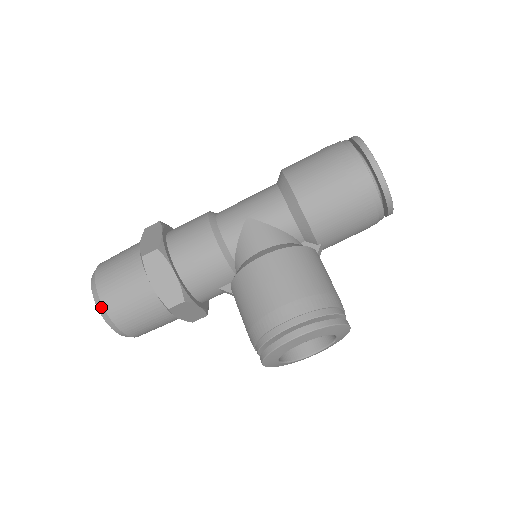
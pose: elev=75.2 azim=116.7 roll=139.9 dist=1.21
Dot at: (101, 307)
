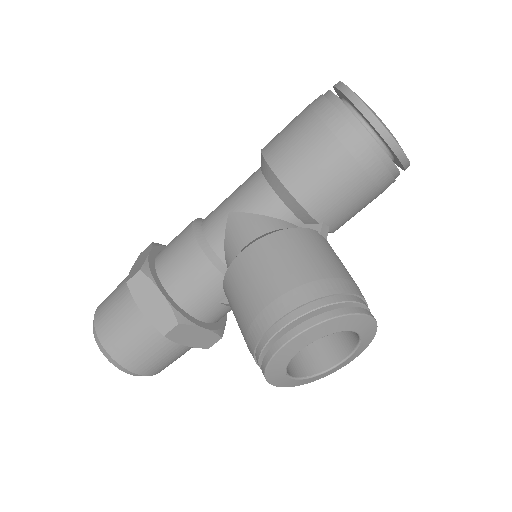
Dot at: (101, 347)
